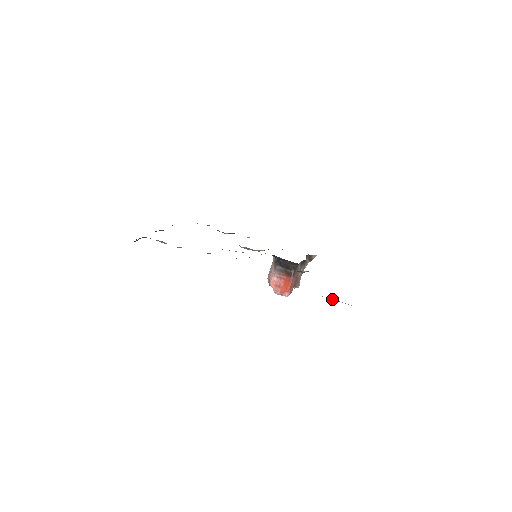
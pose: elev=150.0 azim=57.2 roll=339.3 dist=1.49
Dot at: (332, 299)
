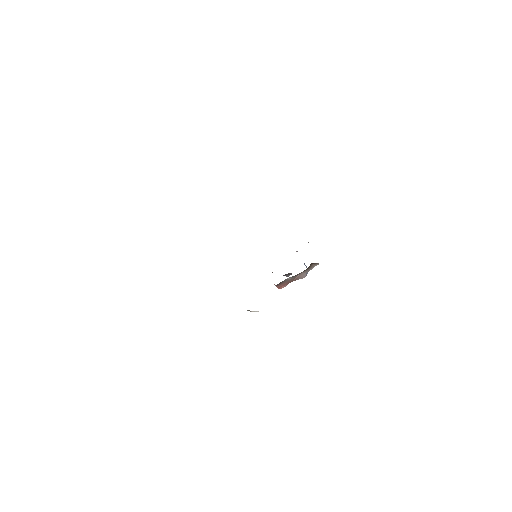
Dot at: occluded
